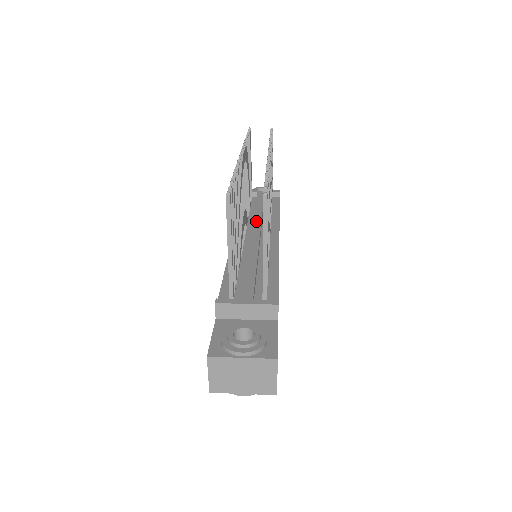
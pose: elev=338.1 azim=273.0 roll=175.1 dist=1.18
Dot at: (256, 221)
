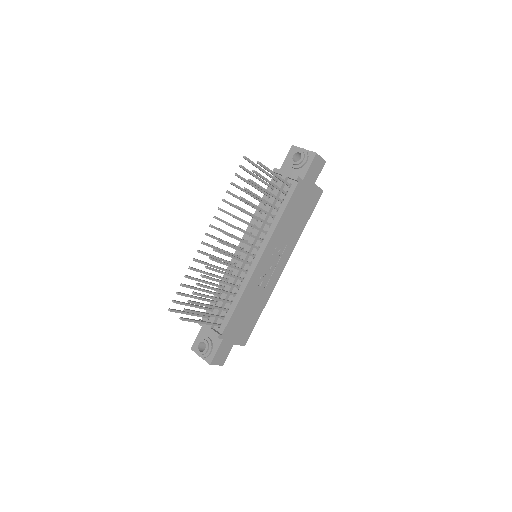
Dot at: (254, 234)
